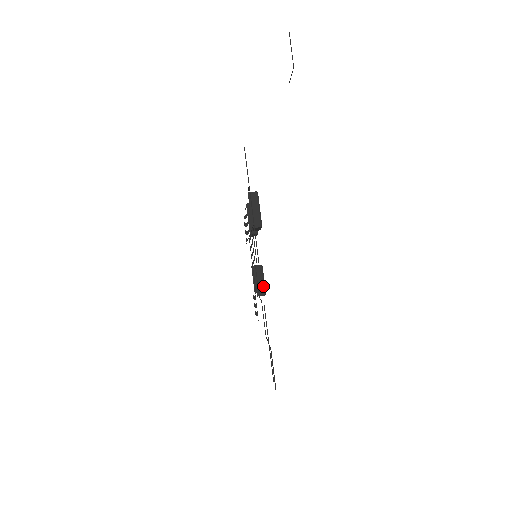
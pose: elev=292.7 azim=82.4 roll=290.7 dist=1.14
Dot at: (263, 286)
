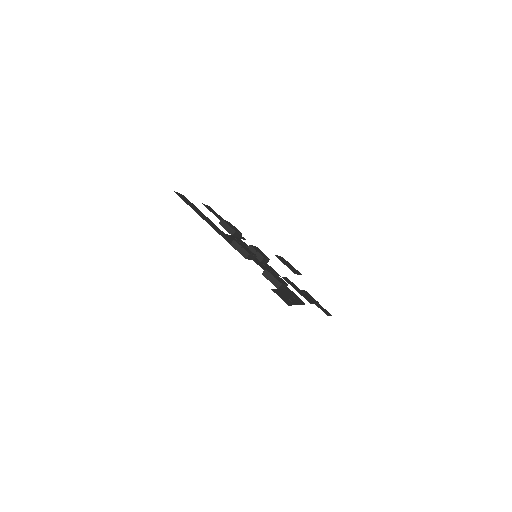
Dot at: (268, 260)
